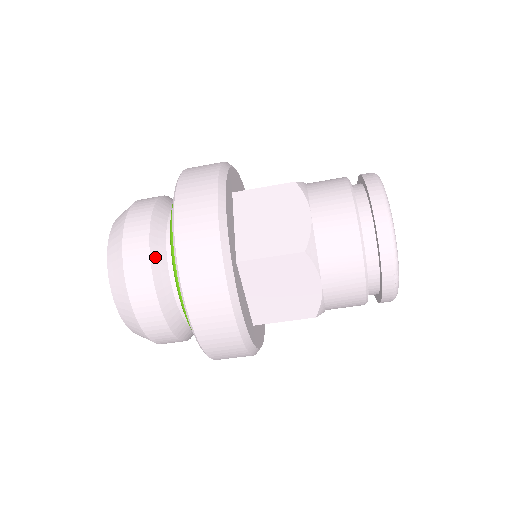
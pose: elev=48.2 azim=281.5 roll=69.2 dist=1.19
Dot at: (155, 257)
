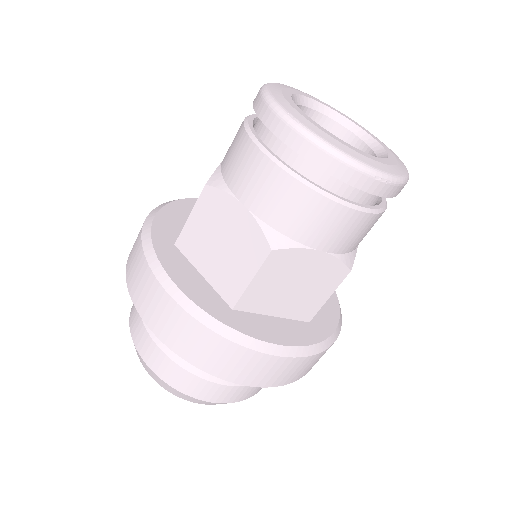
Dot at: (178, 358)
